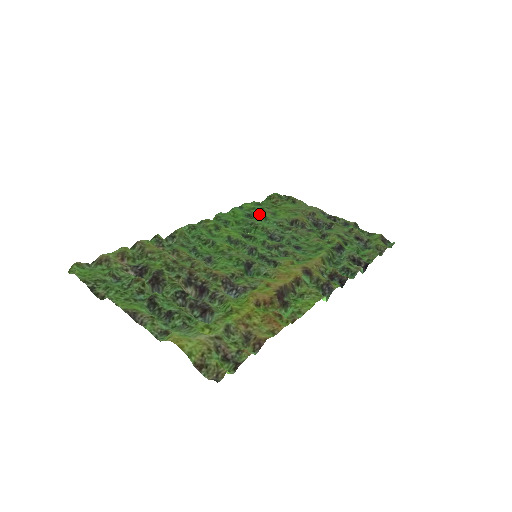
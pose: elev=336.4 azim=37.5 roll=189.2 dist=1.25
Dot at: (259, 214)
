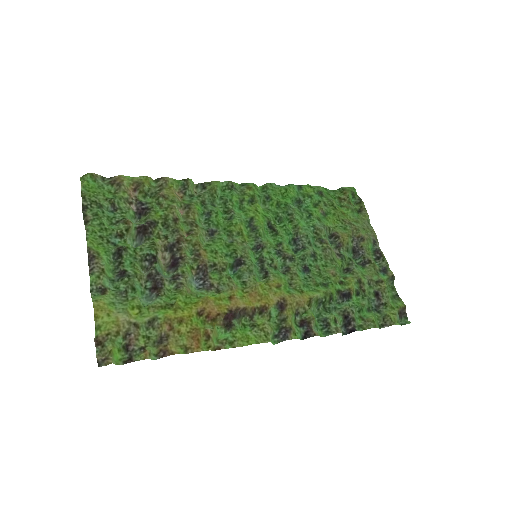
Dot at: (310, 206)
